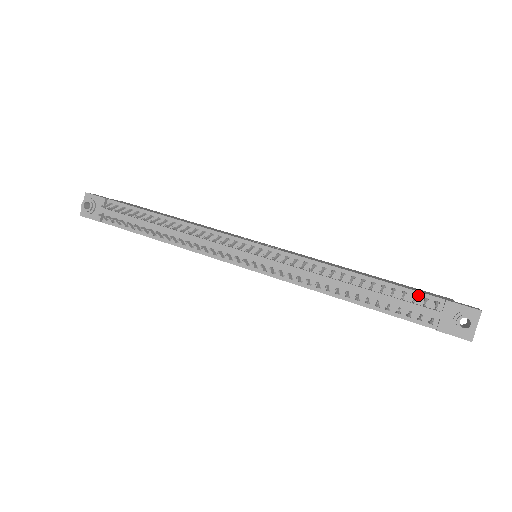
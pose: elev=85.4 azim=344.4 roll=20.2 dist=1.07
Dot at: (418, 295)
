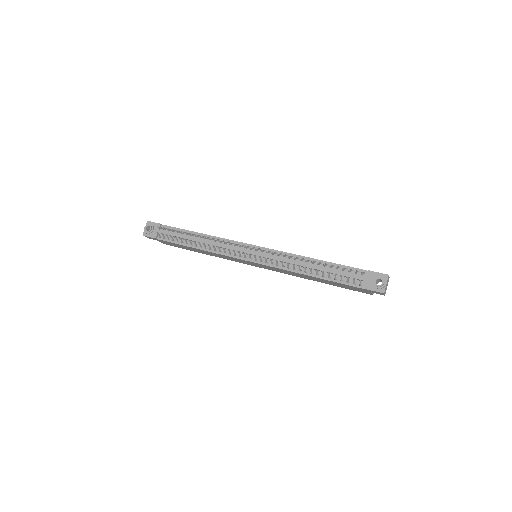
Dot at: (353, 269)
